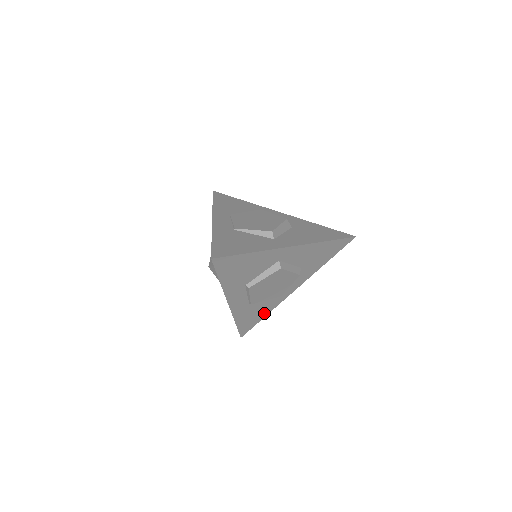
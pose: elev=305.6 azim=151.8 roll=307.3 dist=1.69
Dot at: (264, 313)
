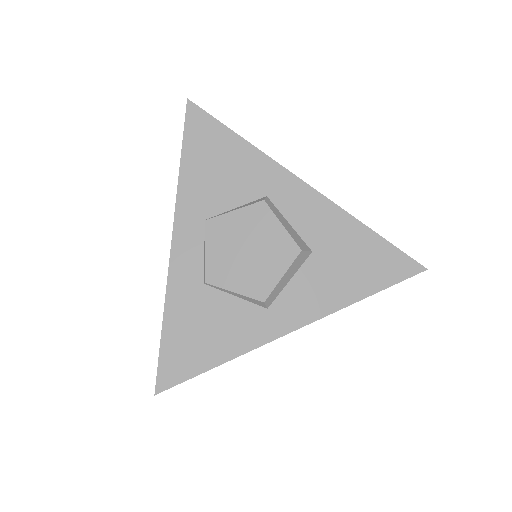
Dot at: occluded
